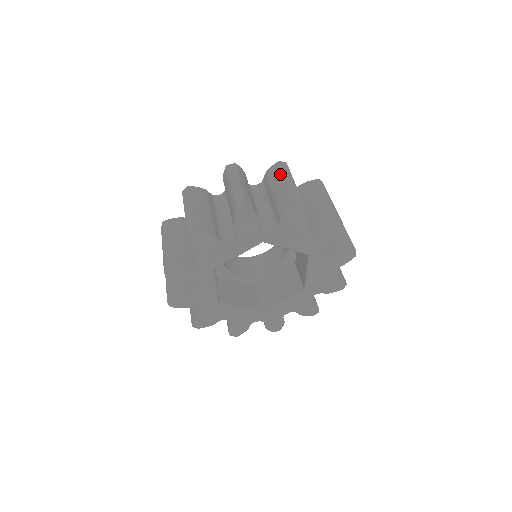
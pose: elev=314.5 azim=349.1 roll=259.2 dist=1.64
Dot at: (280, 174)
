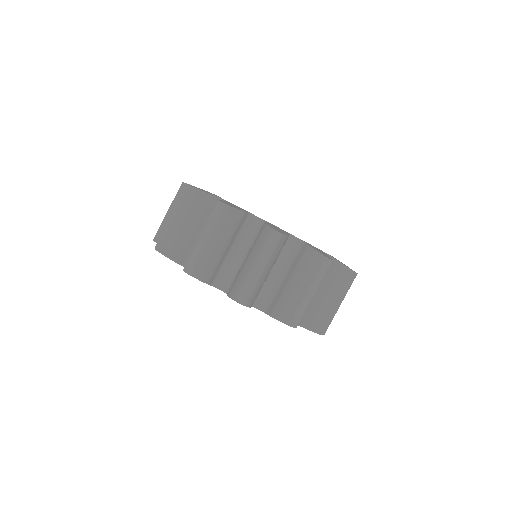
Dot at: (311, 275)
